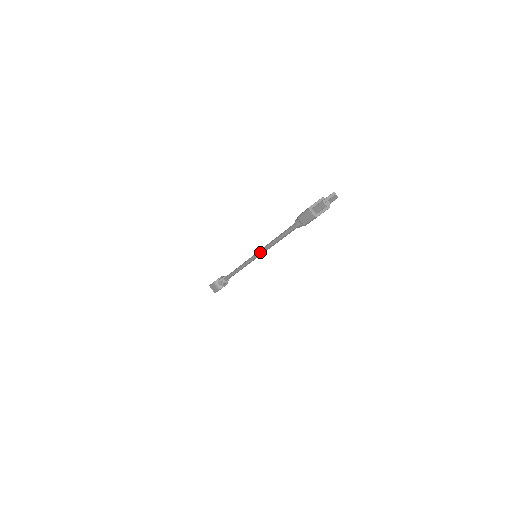
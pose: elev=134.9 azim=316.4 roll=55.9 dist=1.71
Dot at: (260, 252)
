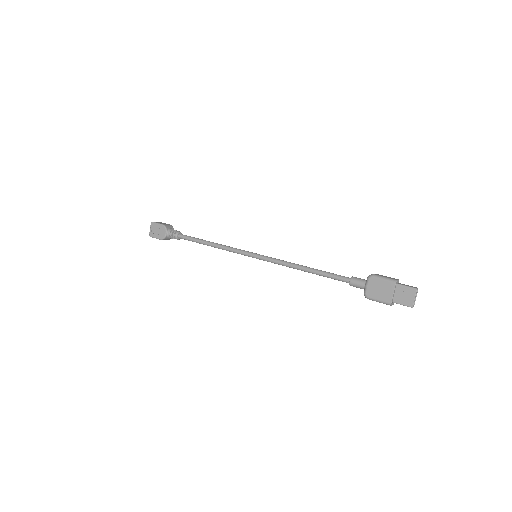
Dot at: occluded
